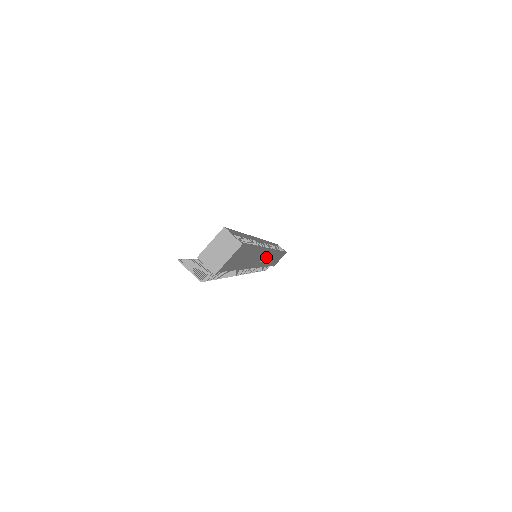
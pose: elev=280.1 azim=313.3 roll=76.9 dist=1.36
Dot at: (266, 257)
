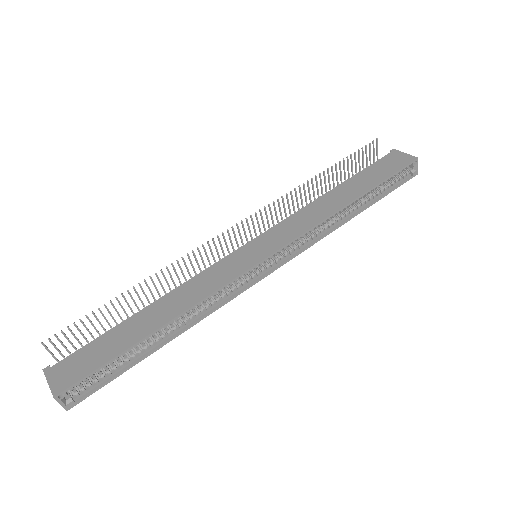
Dot at: occluded
